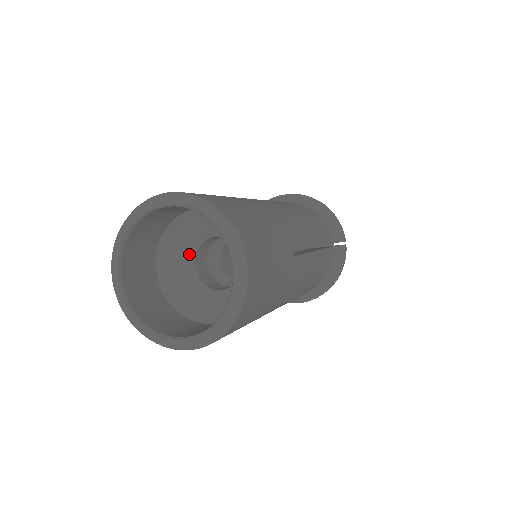
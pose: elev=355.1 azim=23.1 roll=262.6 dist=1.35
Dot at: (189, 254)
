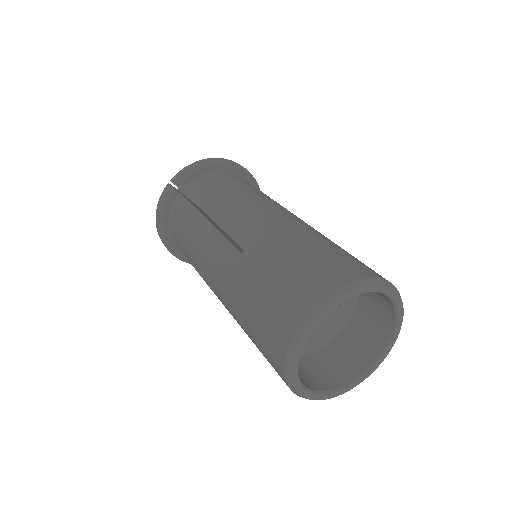
Dot at: occluded
